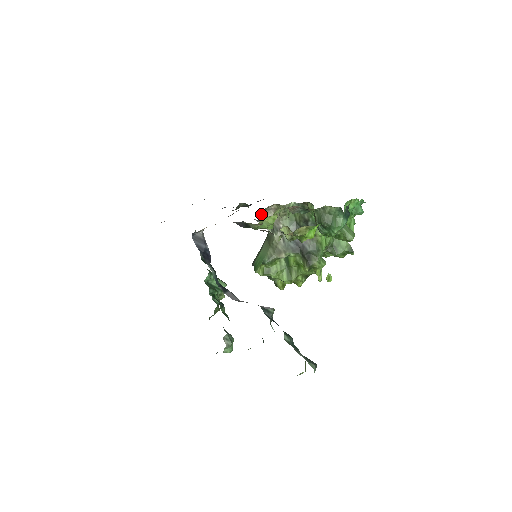
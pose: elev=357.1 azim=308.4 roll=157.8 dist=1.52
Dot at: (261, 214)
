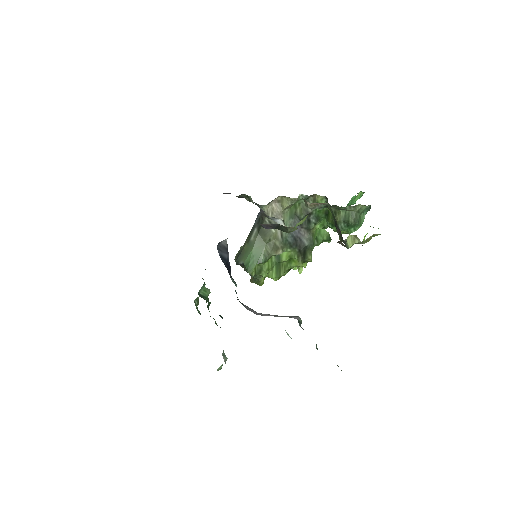
Dot at: (260, 206)
